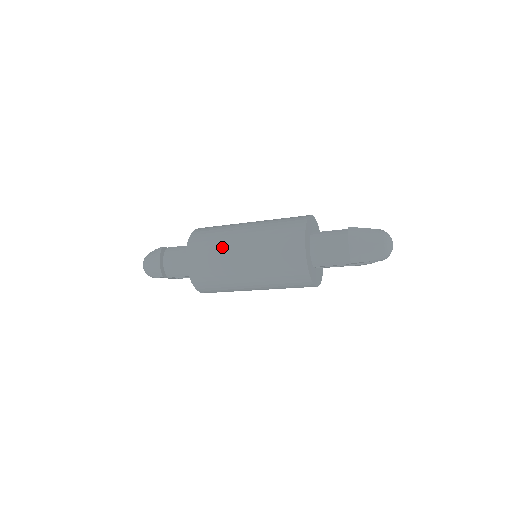
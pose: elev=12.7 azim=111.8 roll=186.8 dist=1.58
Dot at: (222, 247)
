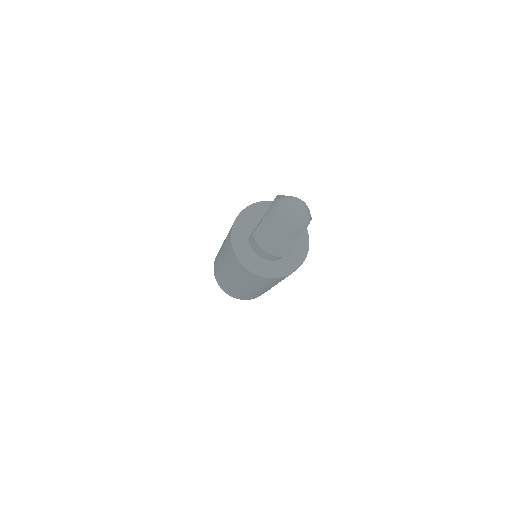
Dot at: (228, 284)
